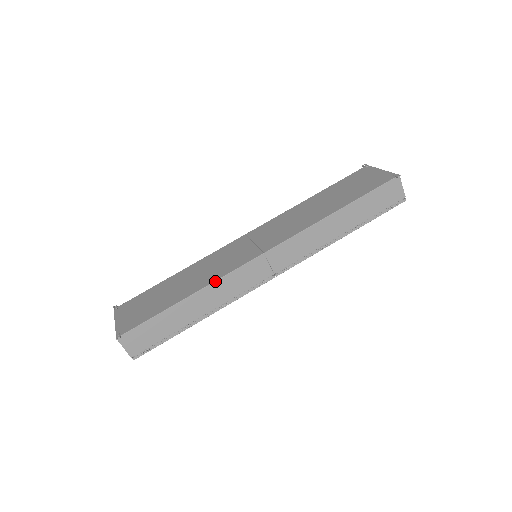
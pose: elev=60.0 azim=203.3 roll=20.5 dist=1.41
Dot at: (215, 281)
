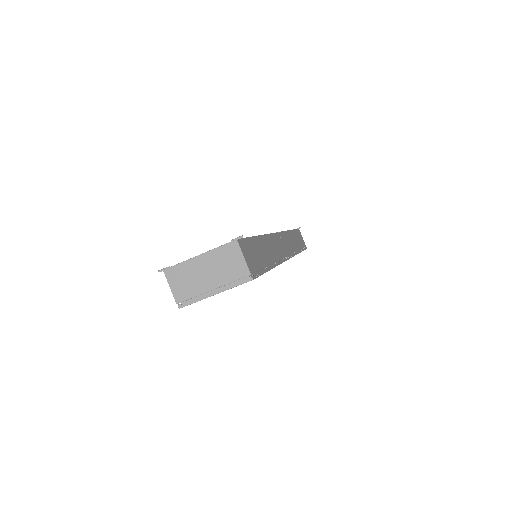
Dot at: (267, 234)
